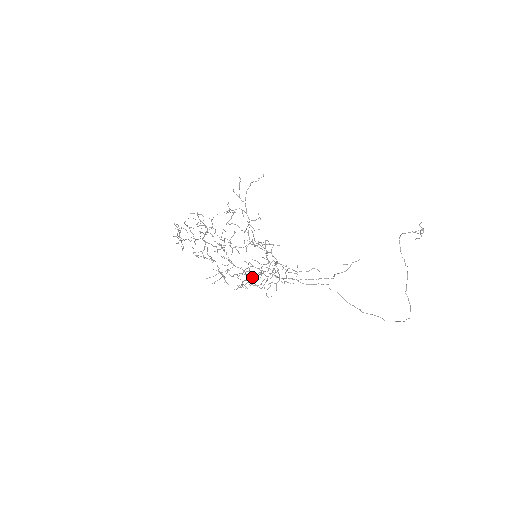
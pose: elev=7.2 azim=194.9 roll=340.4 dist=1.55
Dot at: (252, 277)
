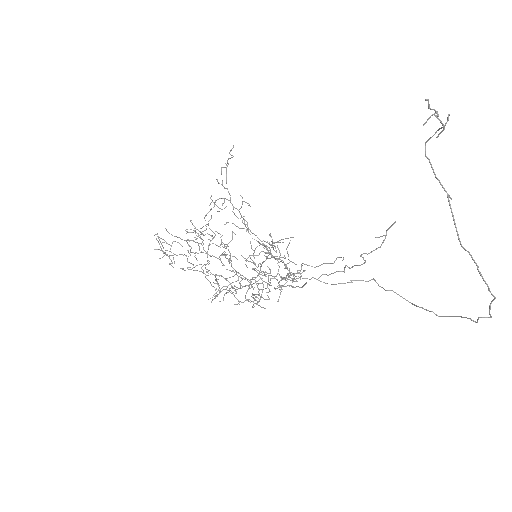
Dot at: occluded
